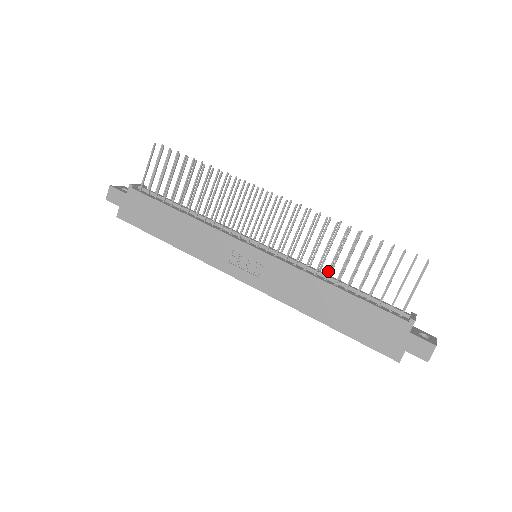
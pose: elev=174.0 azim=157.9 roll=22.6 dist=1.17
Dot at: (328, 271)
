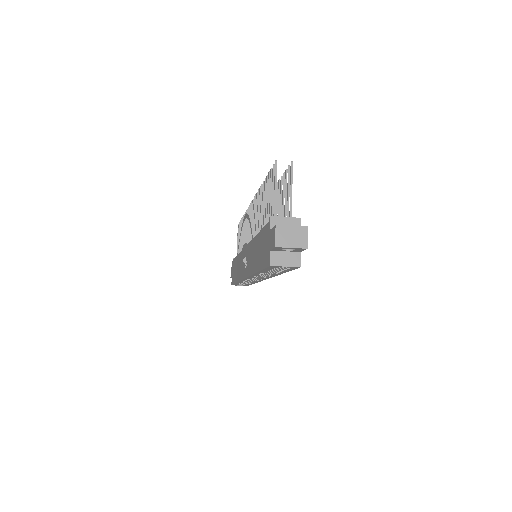
Dot at: (260, 228)
